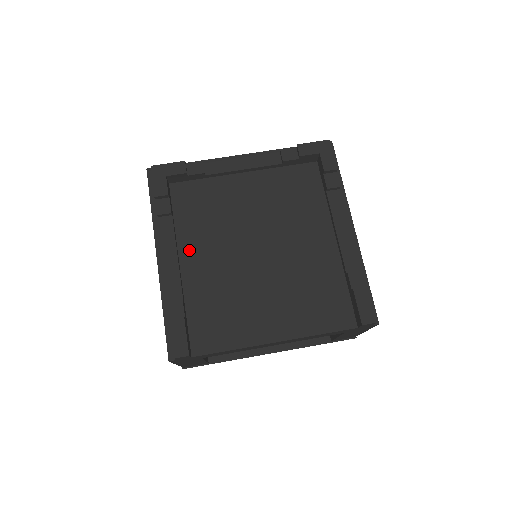
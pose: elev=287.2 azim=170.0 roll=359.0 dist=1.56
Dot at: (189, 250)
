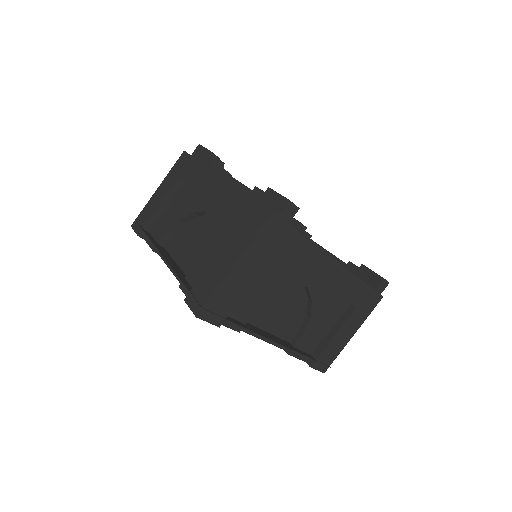
Dot at: occluded
